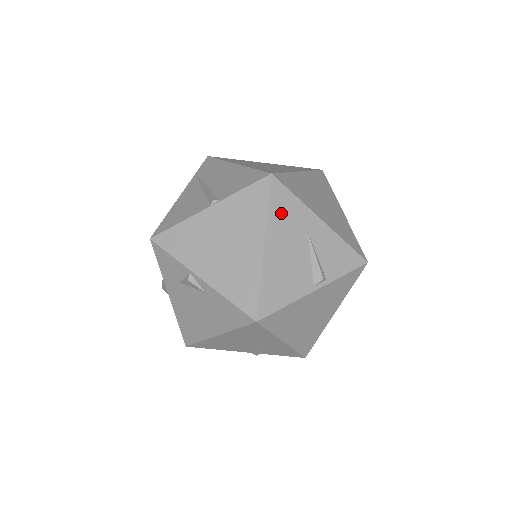
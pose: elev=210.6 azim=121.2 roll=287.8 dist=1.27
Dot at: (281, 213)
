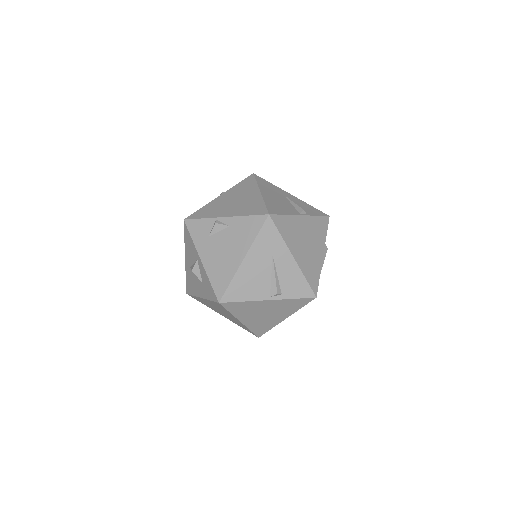
Dot at: (265, 185)
